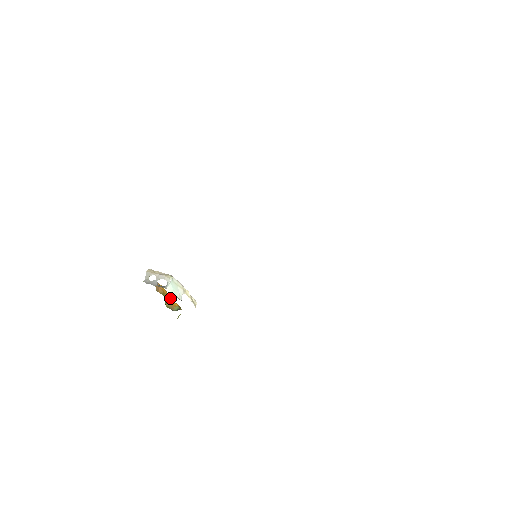
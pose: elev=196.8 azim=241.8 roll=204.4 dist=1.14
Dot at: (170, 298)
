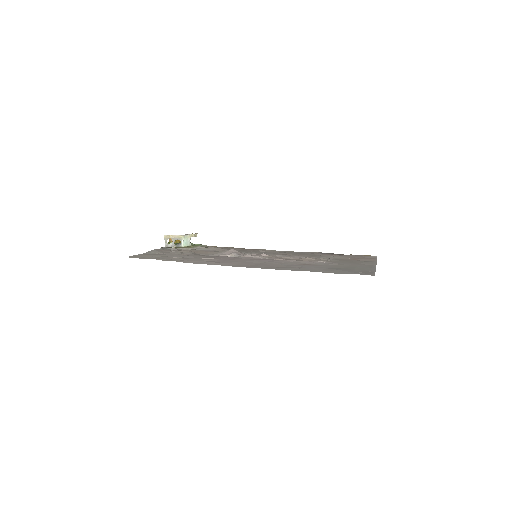
Dot at: occluded
